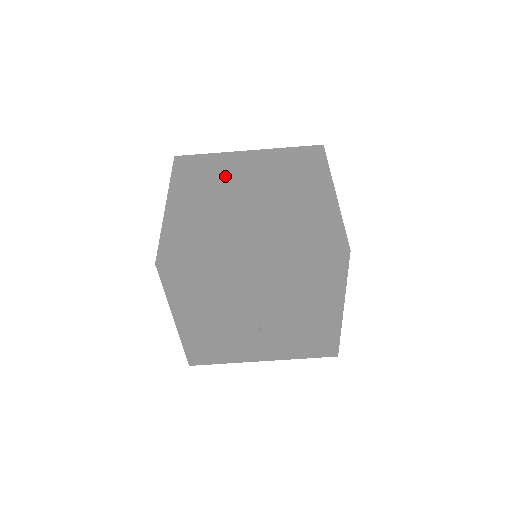
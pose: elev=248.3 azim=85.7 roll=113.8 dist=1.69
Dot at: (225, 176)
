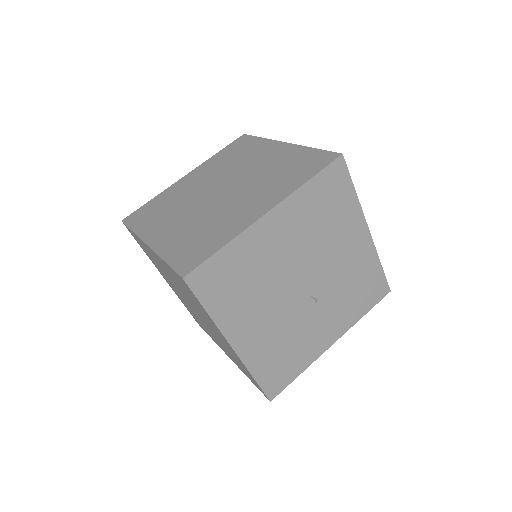
Dot at: (182, 198)
